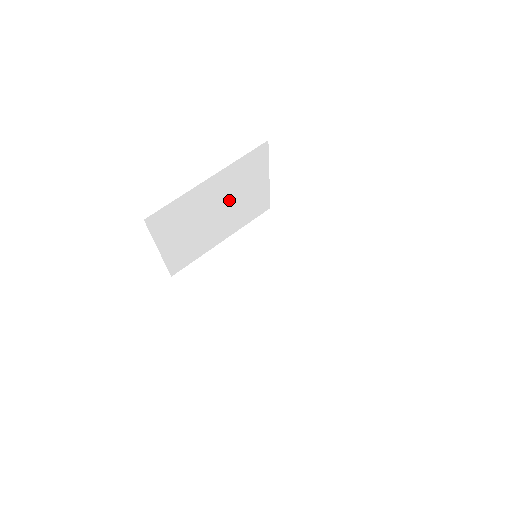
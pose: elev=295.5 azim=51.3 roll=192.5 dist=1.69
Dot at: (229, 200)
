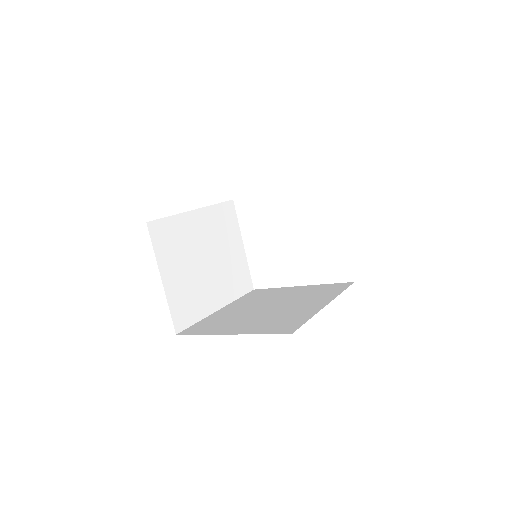
Dot at: (215, 251)
